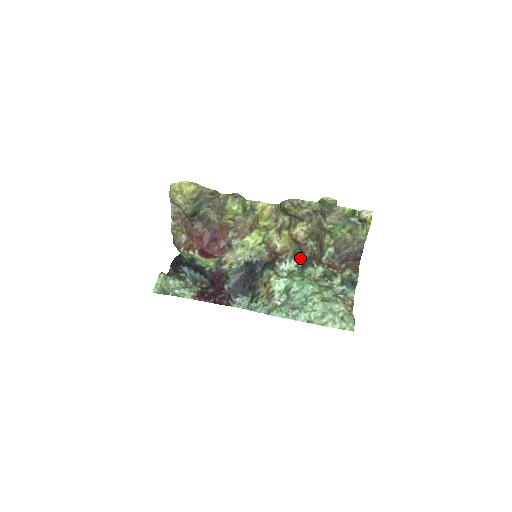
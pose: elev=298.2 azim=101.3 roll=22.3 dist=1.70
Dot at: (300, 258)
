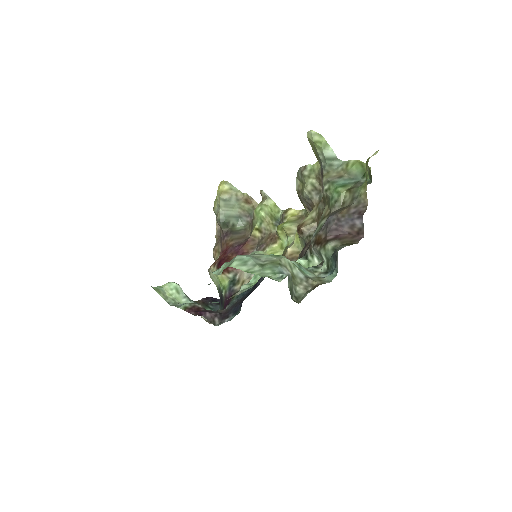
Dot at: (300, 254)
